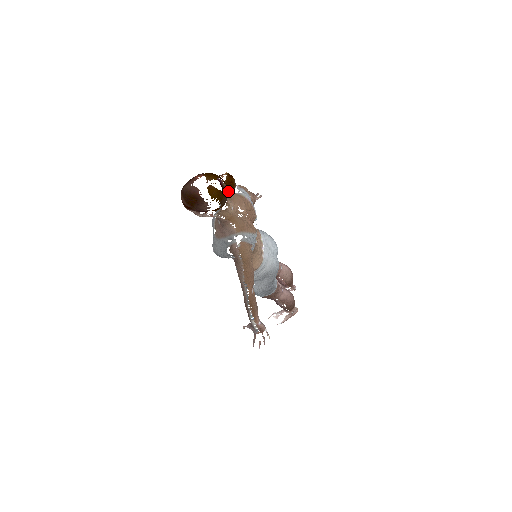
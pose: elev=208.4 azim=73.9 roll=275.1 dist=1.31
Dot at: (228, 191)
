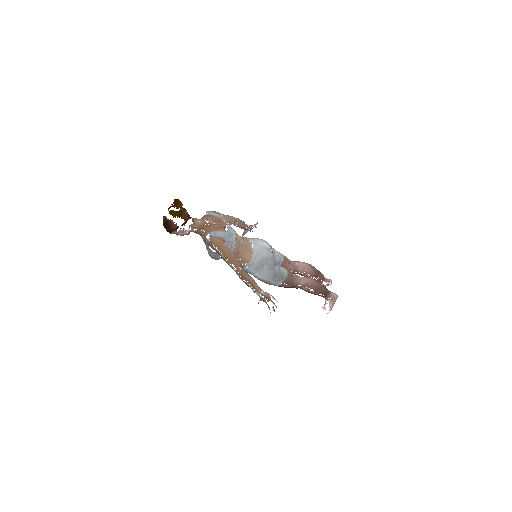
Dot at: (185, 210)
